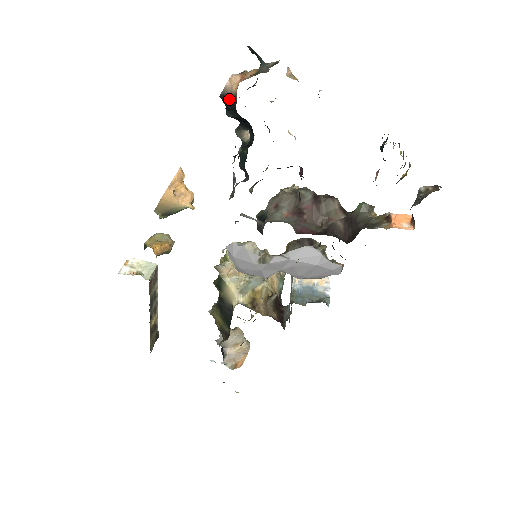
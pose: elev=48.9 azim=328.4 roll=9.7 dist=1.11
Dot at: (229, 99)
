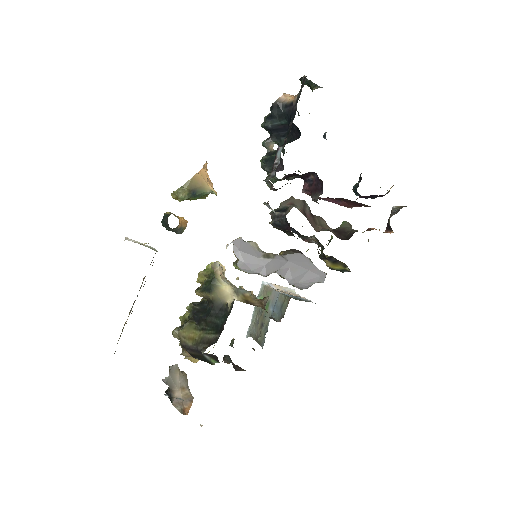
Dot at: (281, 106)
